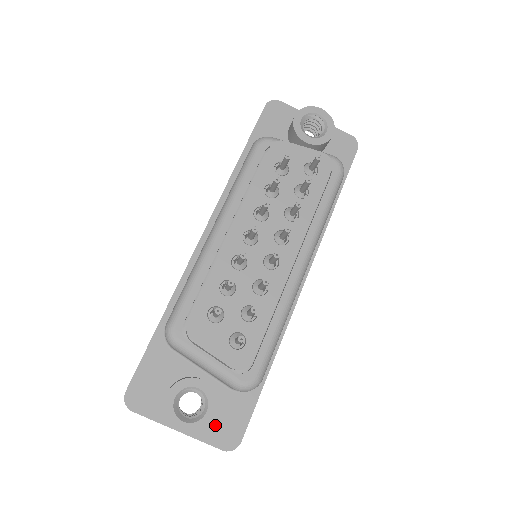
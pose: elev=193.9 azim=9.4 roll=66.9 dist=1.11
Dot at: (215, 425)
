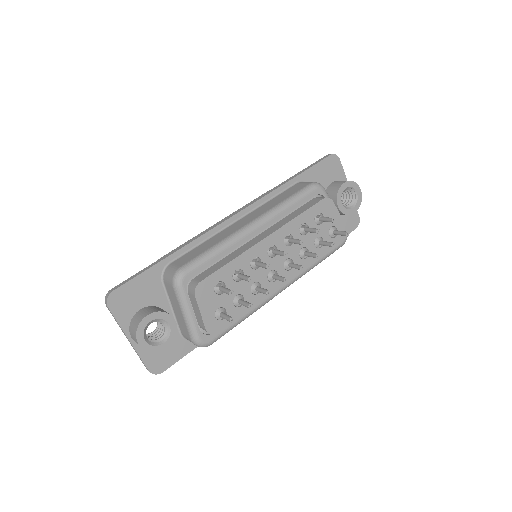
Dot at: occluded
